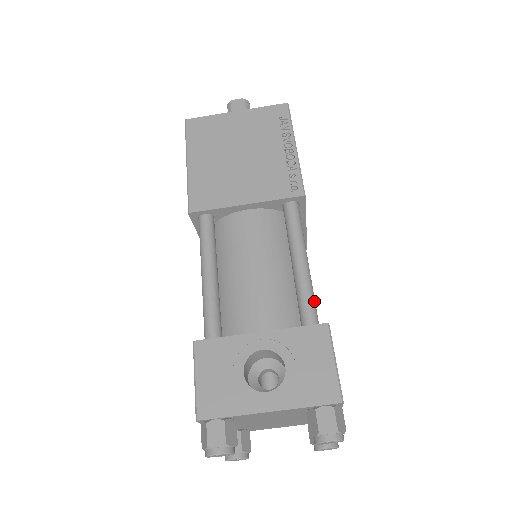
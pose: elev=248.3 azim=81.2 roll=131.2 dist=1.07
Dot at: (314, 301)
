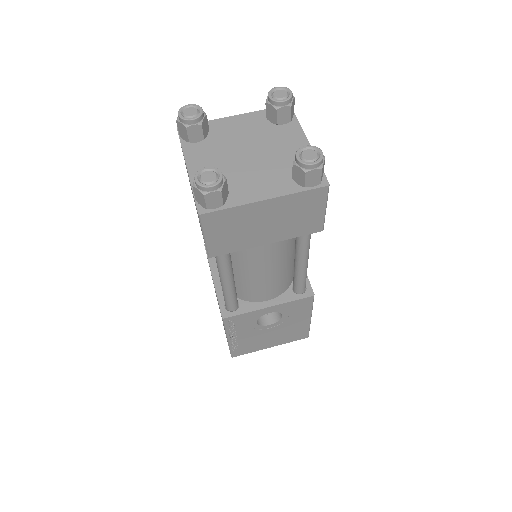
Dot at: occluded
